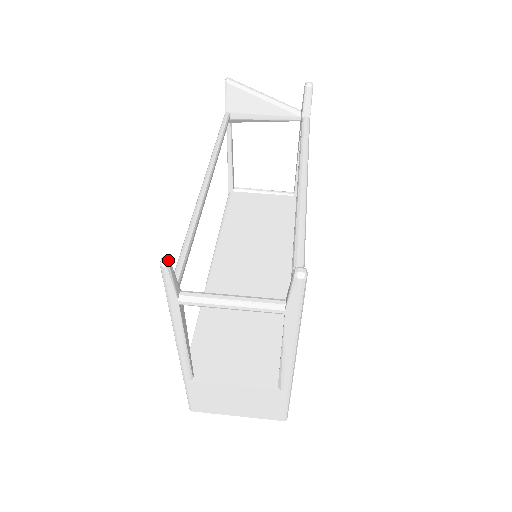
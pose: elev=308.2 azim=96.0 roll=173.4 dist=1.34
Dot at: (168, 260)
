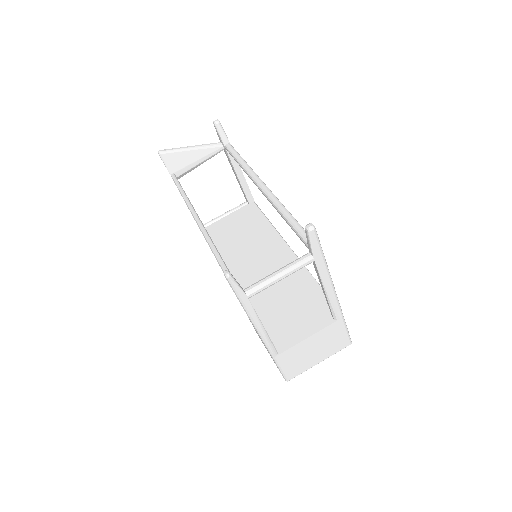
Dot at: (229, 272)
